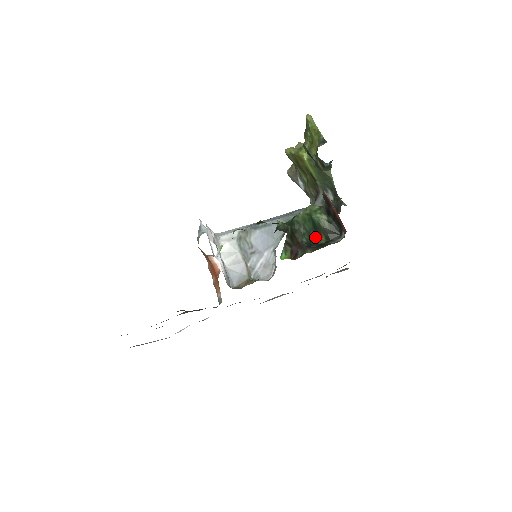
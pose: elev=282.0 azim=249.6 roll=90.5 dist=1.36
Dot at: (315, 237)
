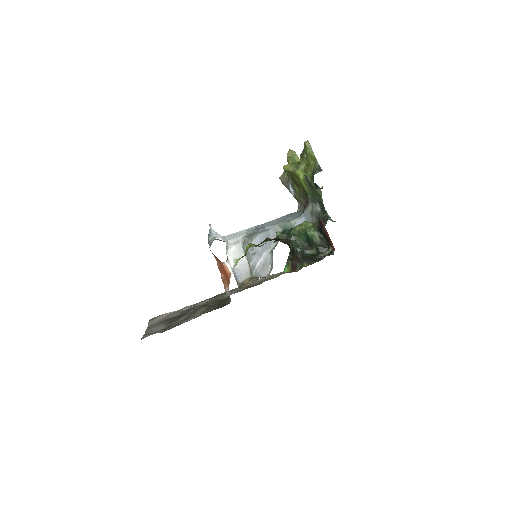
Dot at: (308, 248)
